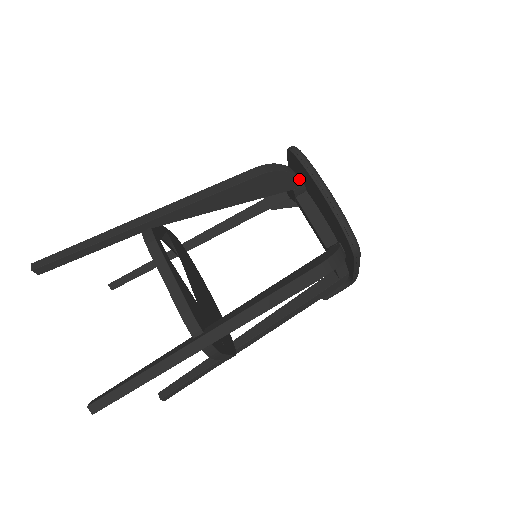
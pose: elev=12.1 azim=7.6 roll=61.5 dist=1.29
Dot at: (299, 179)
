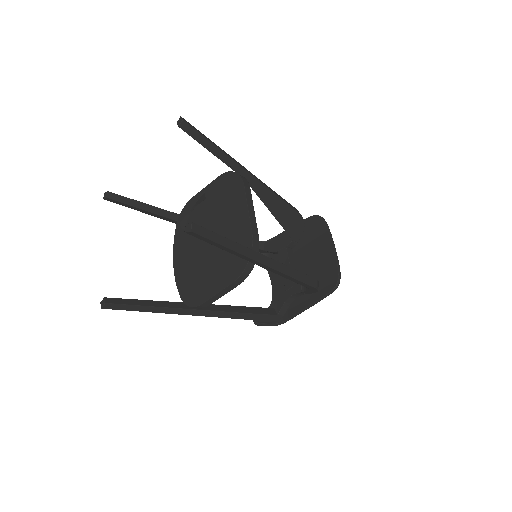
Dot at: (301, 237)
